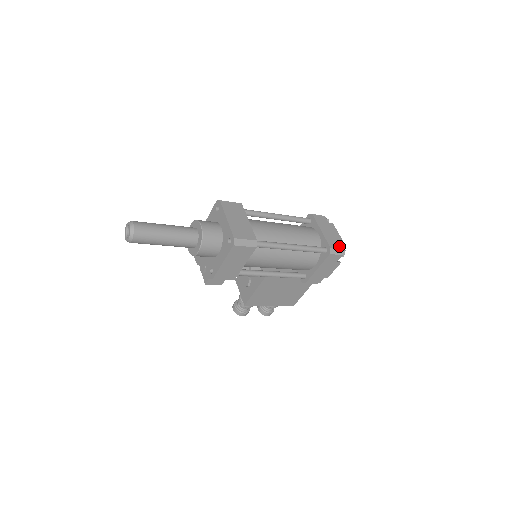
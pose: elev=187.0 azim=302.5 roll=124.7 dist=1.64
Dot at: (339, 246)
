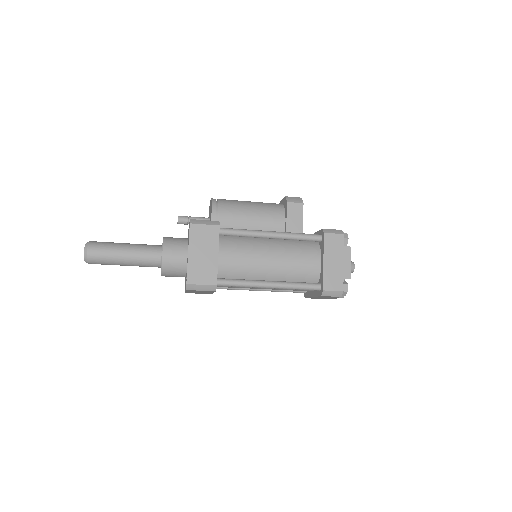
Dot at: (339, 287)
